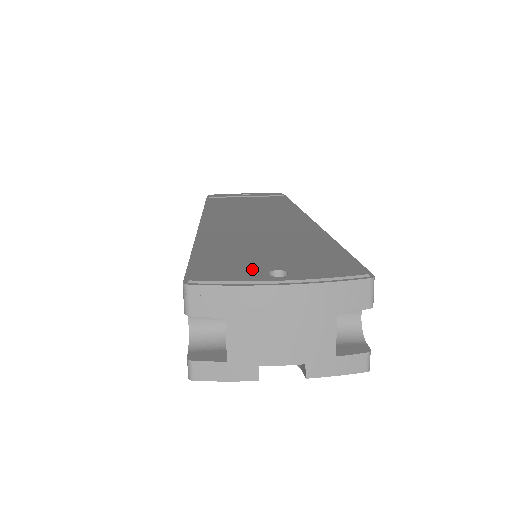
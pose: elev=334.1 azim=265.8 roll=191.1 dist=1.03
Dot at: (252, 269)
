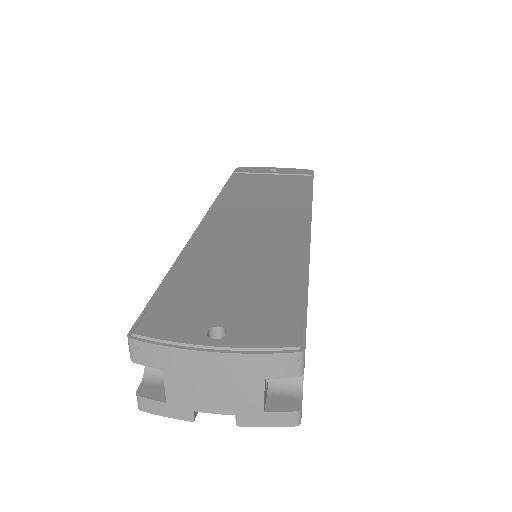
Dot at: (197, 321)
